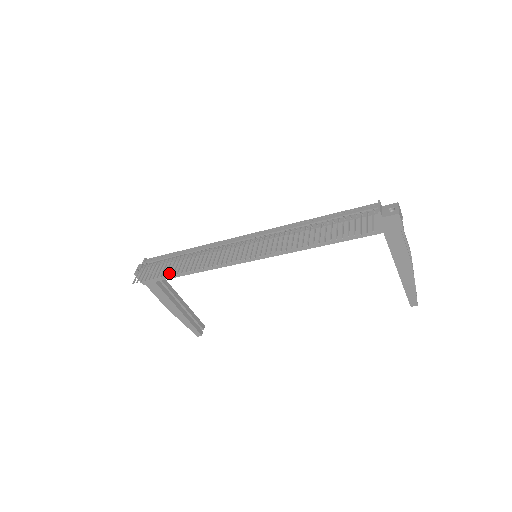
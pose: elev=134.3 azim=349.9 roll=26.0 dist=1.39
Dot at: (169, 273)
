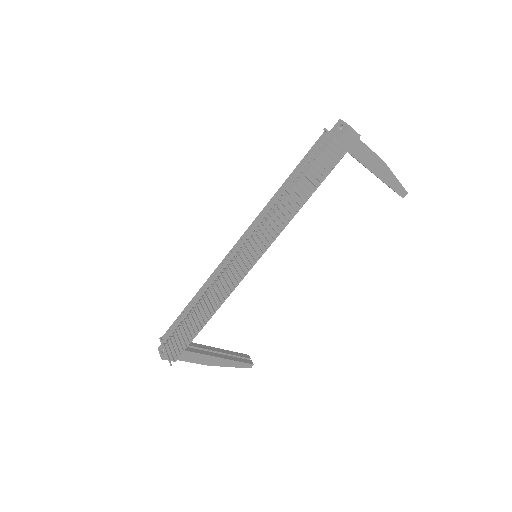
Dot at: (197, 329)
